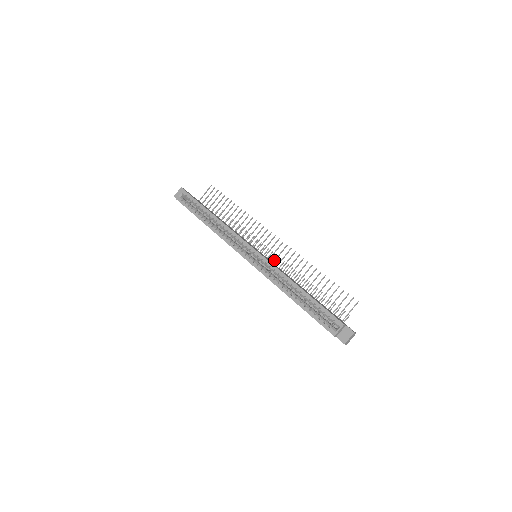
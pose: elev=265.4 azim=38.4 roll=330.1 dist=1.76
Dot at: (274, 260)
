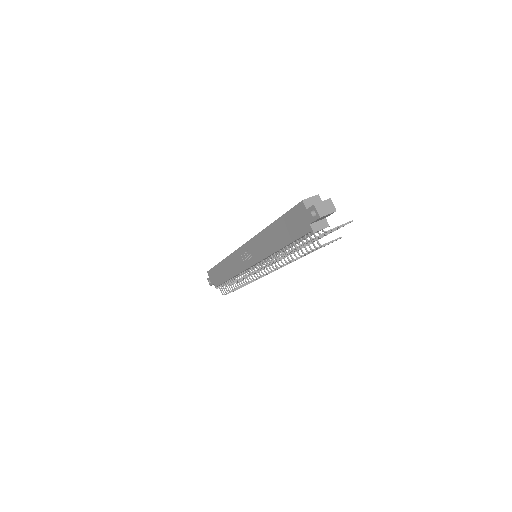
Dot at: occluded
